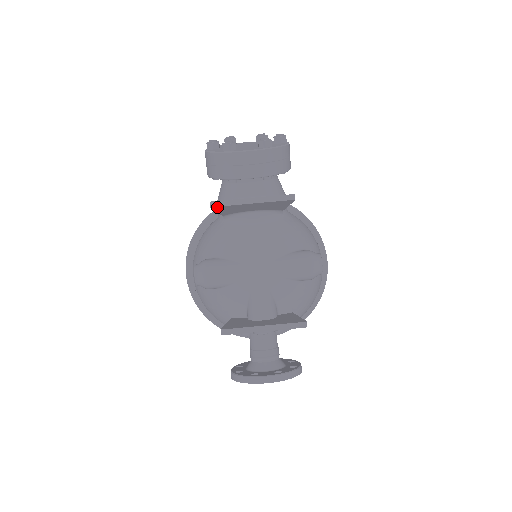
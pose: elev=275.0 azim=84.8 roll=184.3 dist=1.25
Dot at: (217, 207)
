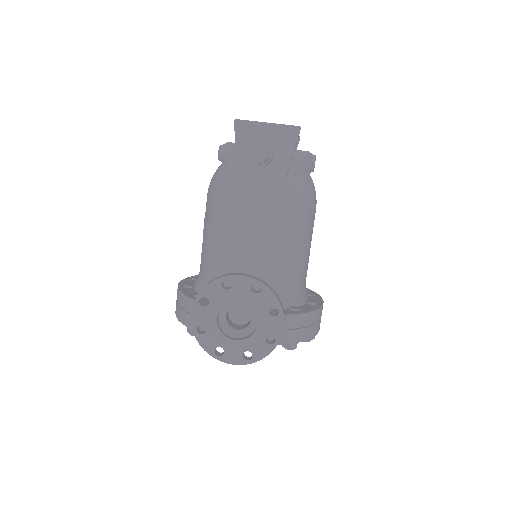
Dot at: occluded
